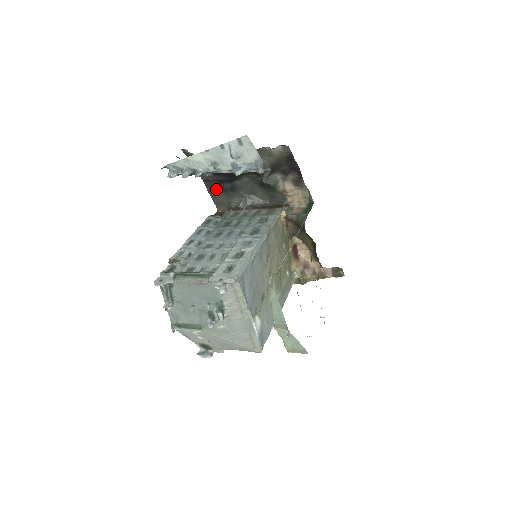
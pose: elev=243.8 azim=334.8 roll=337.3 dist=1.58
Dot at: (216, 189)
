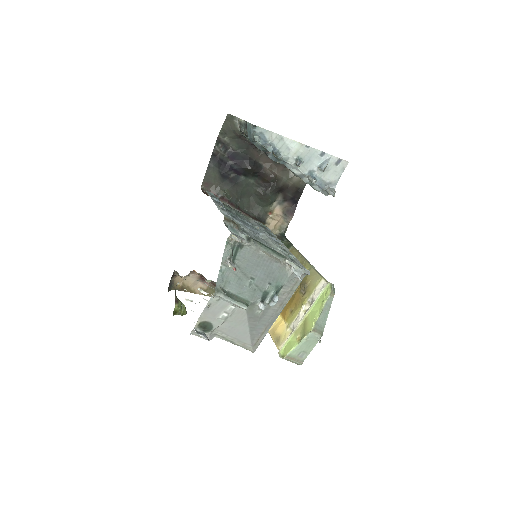
Dot at: (218, 169)
